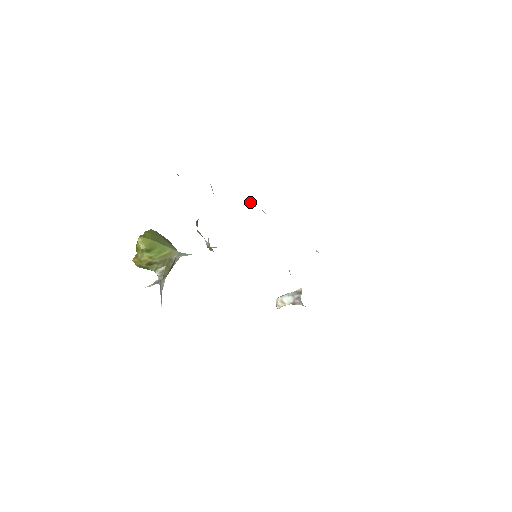
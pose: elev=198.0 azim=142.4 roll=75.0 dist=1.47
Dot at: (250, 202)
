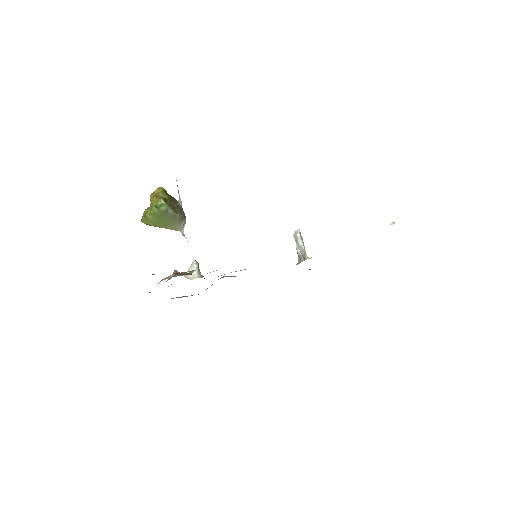
Dot at: occluded
